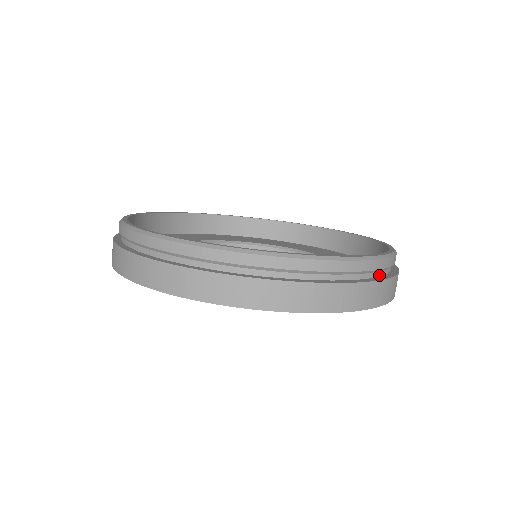
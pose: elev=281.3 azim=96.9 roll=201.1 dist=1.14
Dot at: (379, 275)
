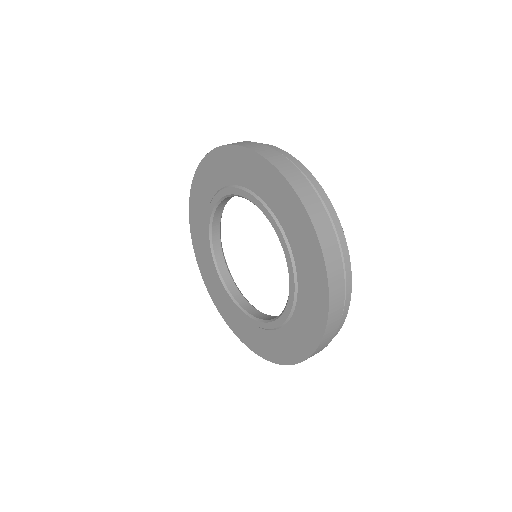
Dot at: occluded
